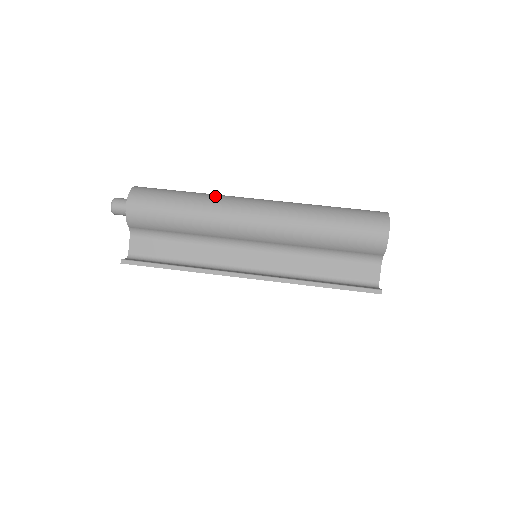
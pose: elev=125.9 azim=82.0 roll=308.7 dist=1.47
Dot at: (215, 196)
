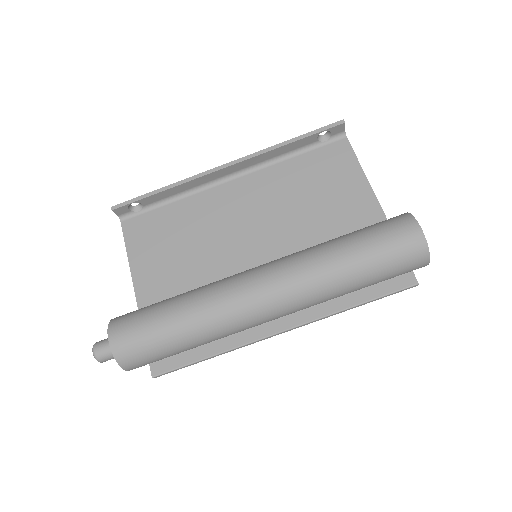
Dot at: (214, 316)
